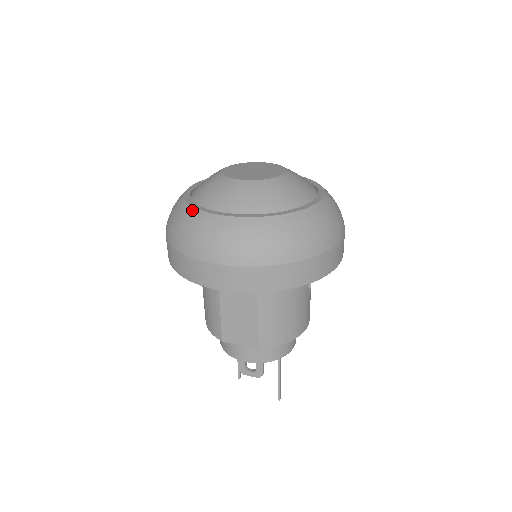
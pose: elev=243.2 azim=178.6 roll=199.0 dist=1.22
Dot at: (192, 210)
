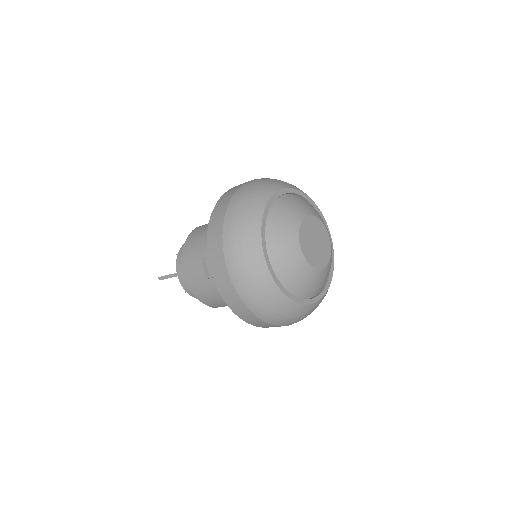
Dot at: (293, 304)
